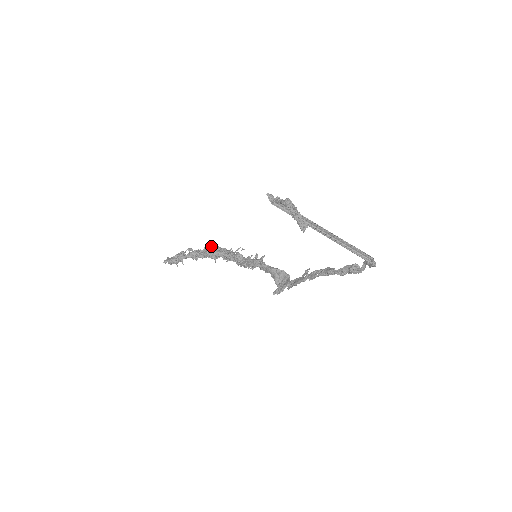
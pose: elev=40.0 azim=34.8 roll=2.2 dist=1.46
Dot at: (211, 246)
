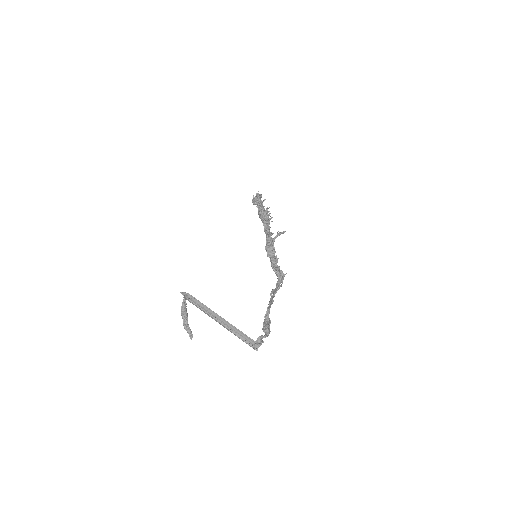
Dot at: occluded
